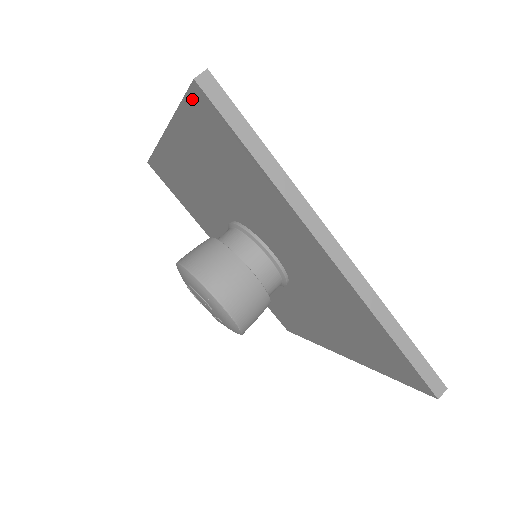
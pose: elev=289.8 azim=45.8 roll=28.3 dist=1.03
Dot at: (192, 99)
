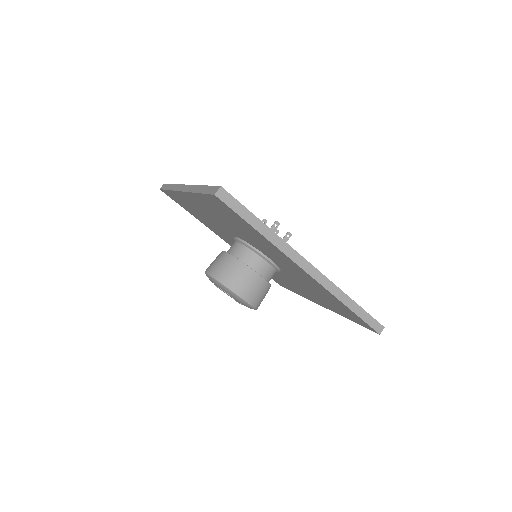
Dot at: (212, 197)
